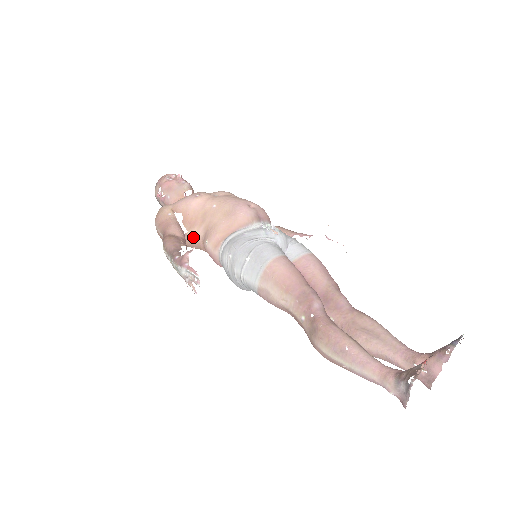
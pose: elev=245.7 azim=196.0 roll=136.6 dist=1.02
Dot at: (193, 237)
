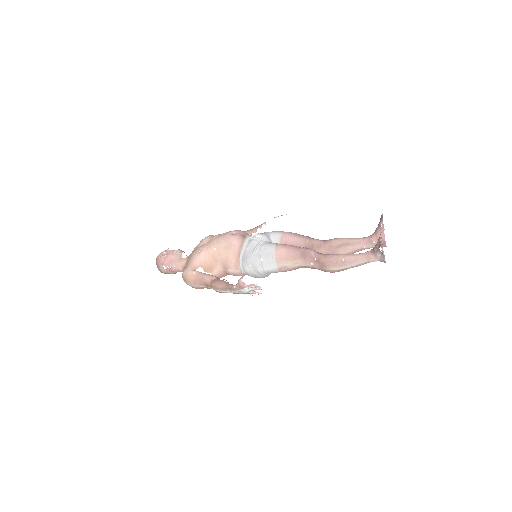
Dot at: (216, 274)
